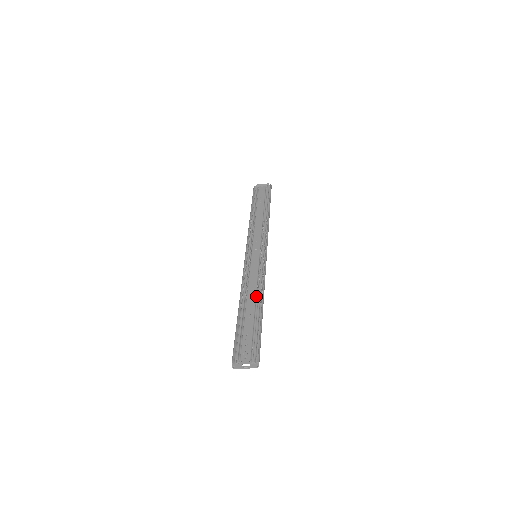
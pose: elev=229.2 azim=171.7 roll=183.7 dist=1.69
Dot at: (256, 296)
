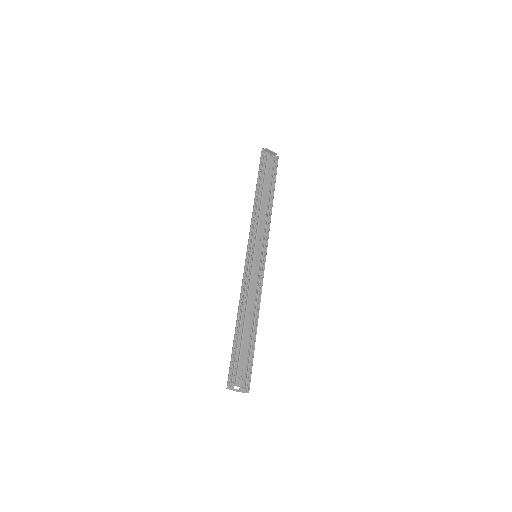
Dot at: (253, 310)
